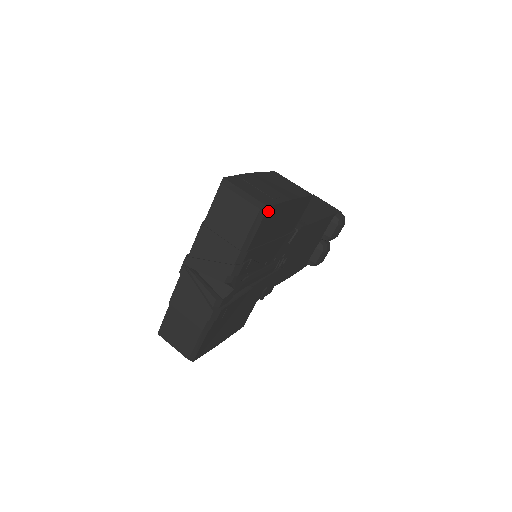
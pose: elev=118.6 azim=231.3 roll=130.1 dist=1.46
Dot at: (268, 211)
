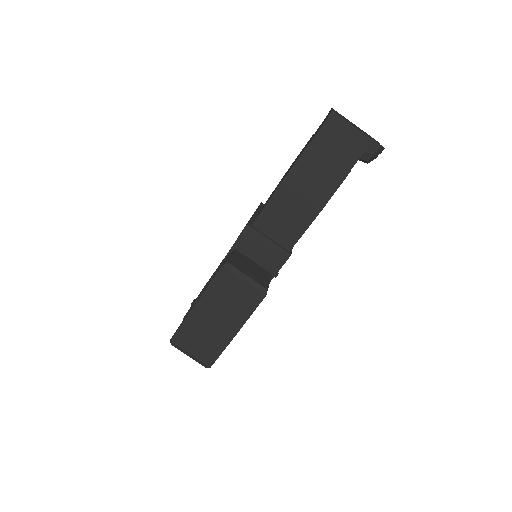
Dot at: (214, 362)
